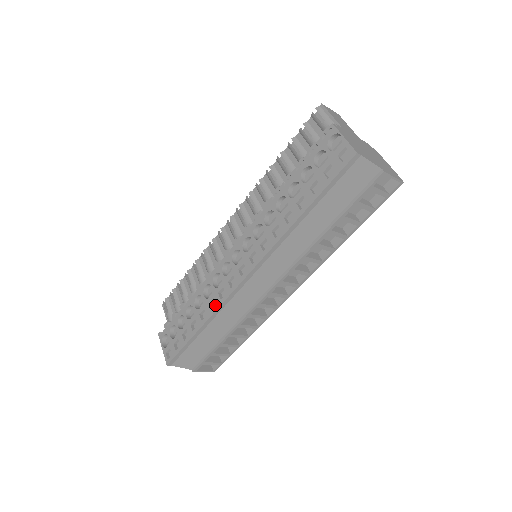
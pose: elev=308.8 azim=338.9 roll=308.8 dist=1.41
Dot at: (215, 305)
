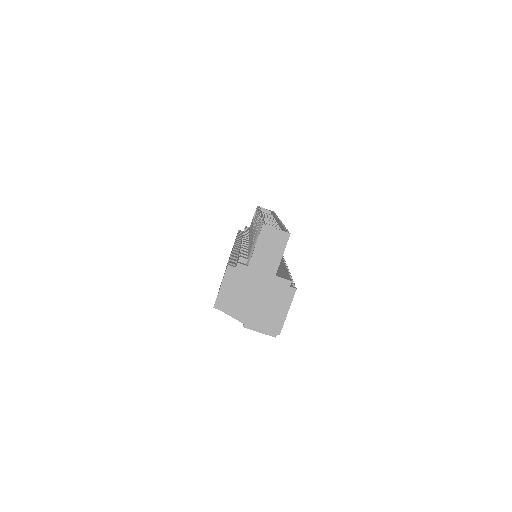
Dot at: occluded
